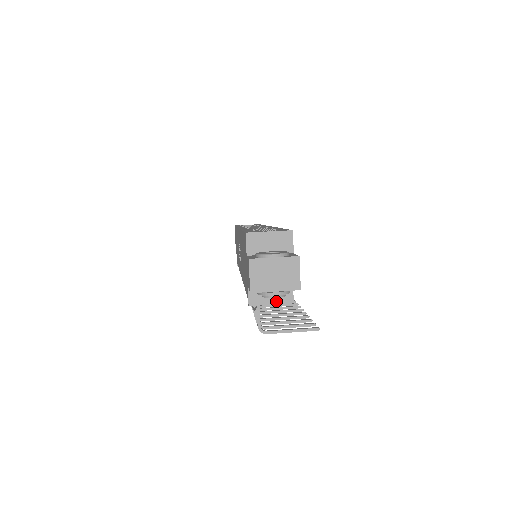
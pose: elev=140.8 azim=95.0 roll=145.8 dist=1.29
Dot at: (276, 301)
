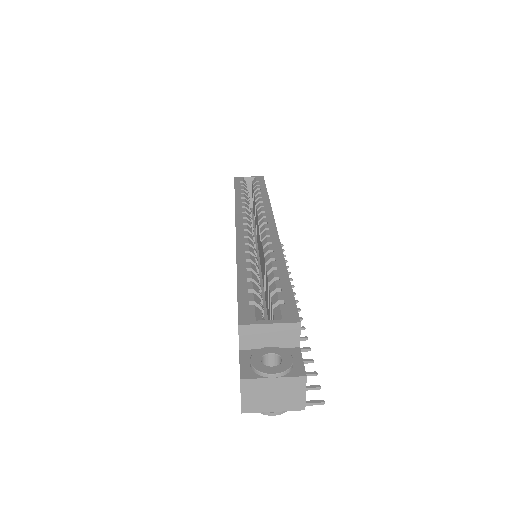
Dot at: occluded
